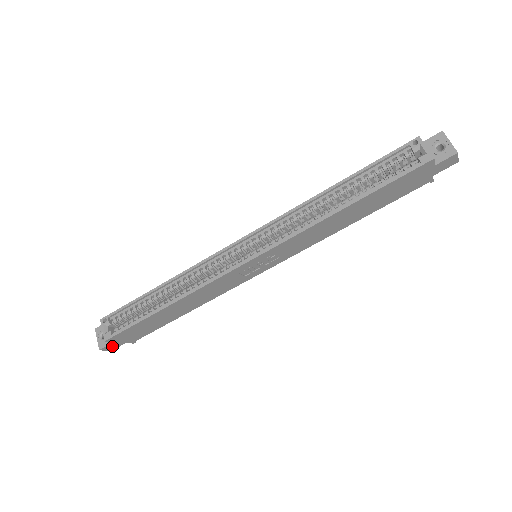
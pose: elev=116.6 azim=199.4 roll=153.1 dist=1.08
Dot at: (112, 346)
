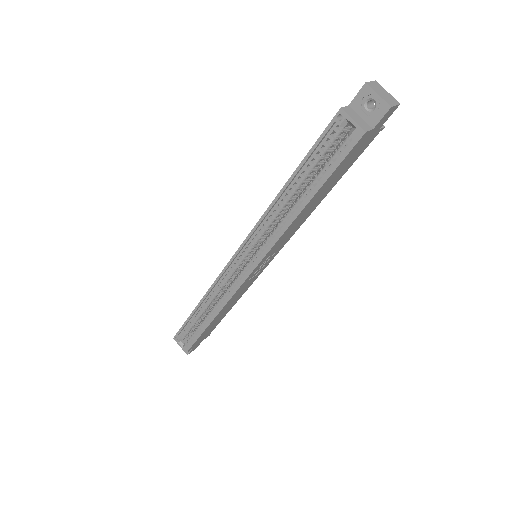
Dot at: (194, 348)
